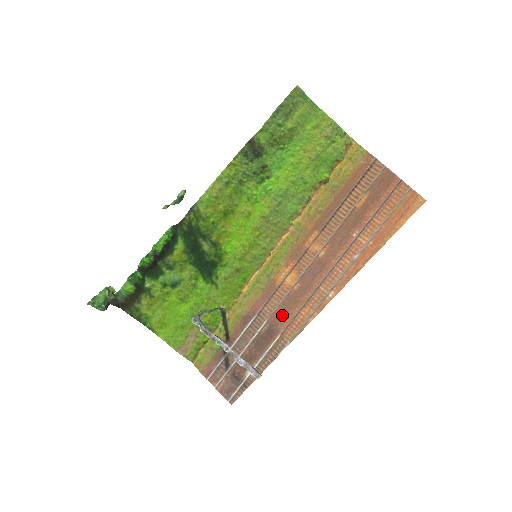
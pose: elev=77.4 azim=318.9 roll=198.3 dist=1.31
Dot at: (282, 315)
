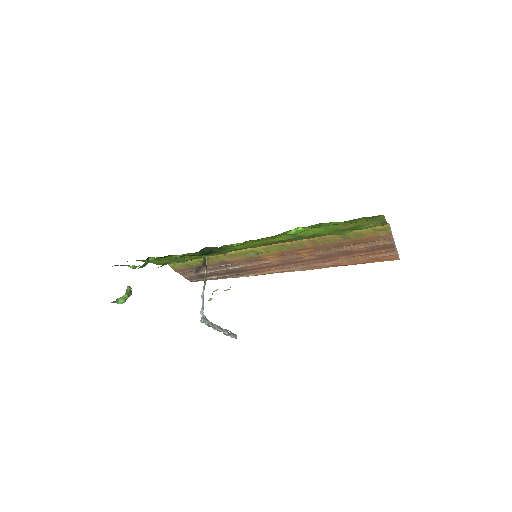
Dot at: (254, 269)
